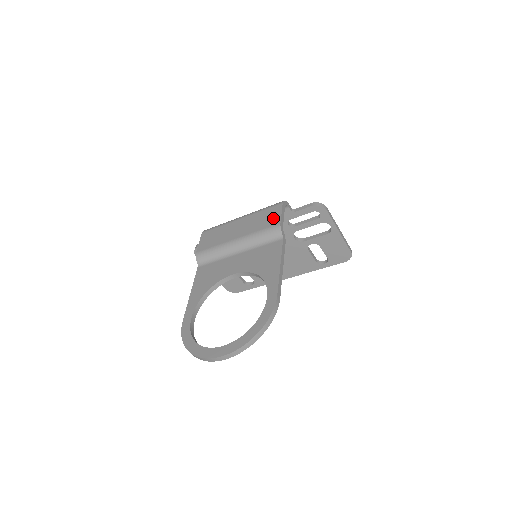
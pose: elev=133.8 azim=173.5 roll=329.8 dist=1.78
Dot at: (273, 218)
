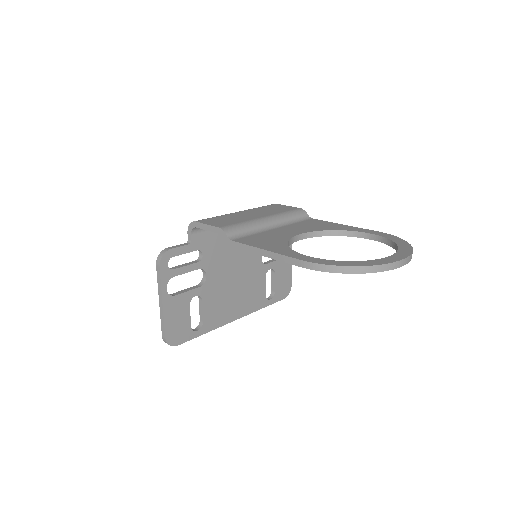
Dot at: (285, 207)
